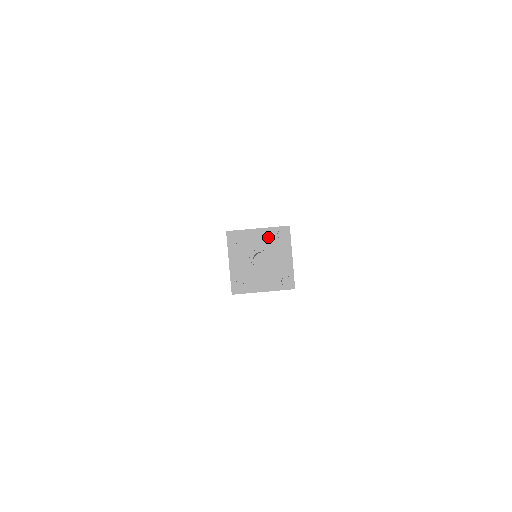
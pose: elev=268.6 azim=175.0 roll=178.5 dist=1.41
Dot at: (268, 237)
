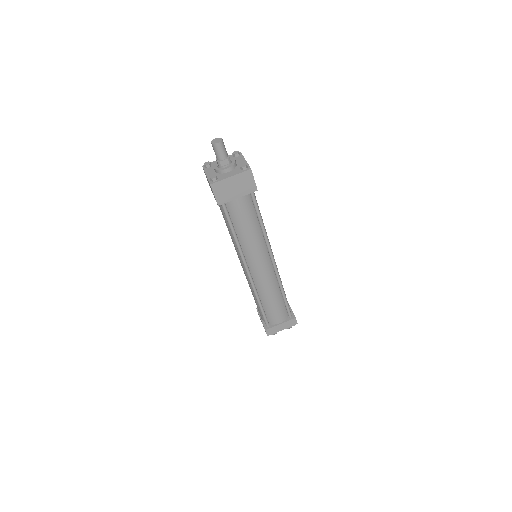
Dot at: occluded
